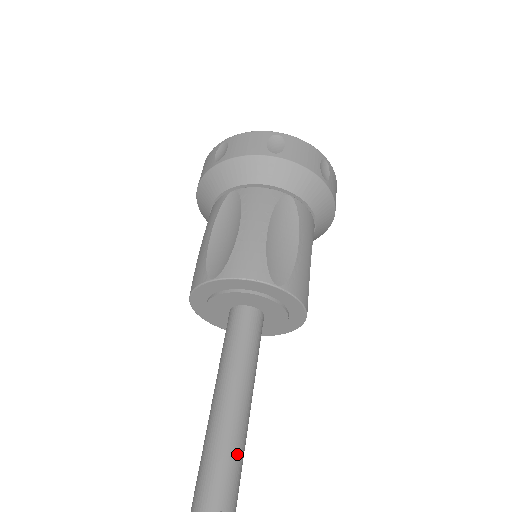
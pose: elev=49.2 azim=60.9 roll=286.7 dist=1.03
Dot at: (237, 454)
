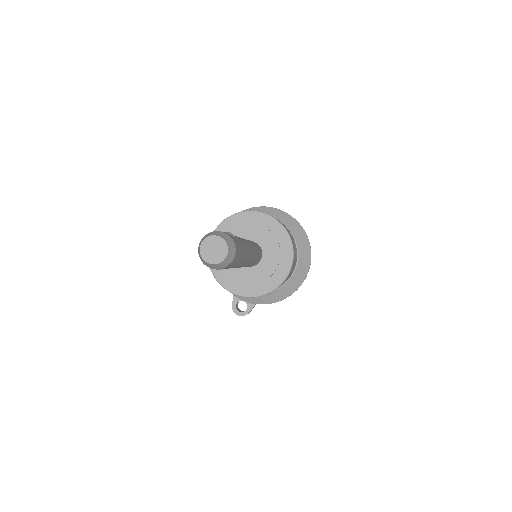
Dot at: (242, 239)
